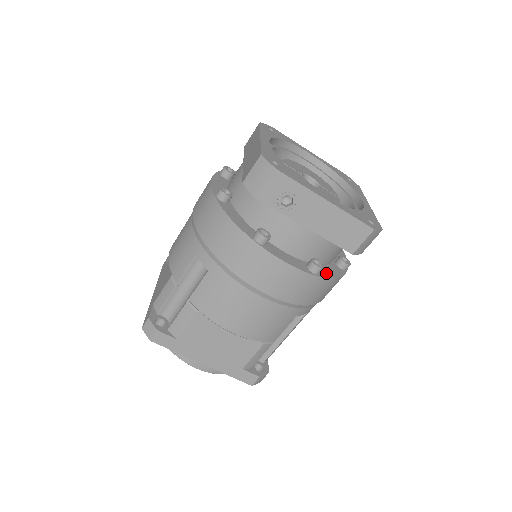
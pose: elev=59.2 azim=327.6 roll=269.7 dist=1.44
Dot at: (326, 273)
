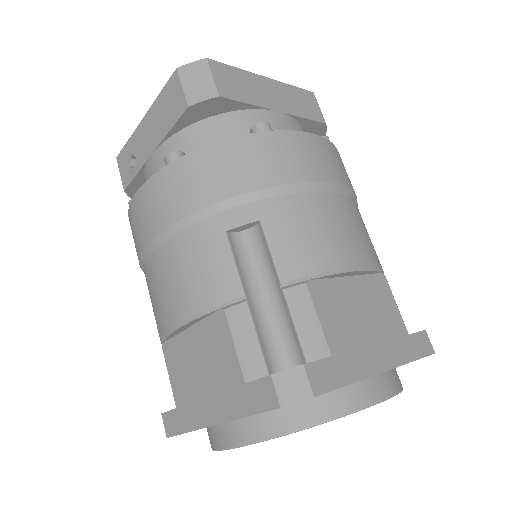
Dot at: occluded
